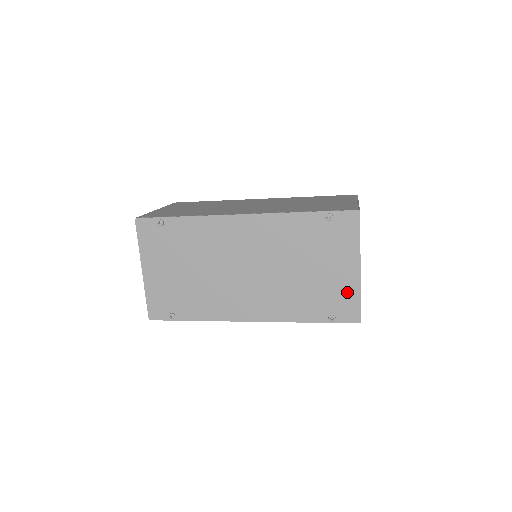
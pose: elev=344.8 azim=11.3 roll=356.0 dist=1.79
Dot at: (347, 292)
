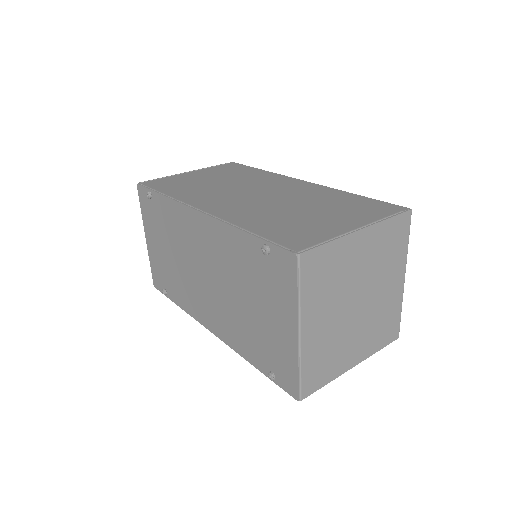
Dot at: (285, 355)
